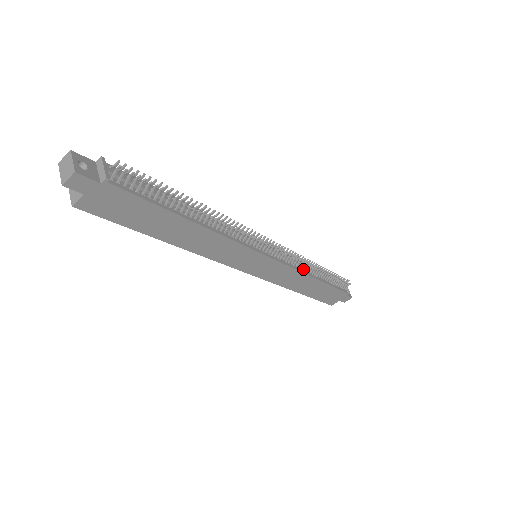
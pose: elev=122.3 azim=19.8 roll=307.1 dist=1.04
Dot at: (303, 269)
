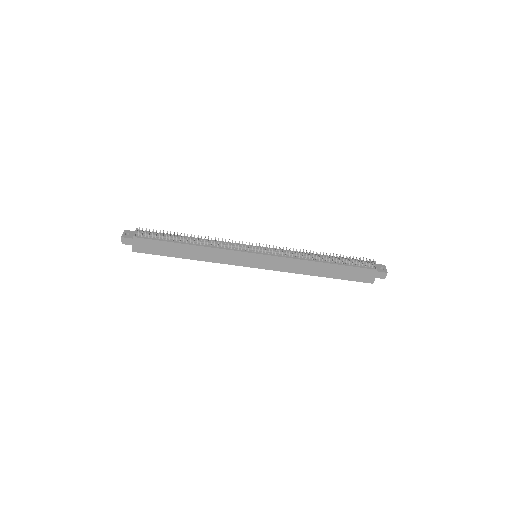
Dot at: (302, 257)
